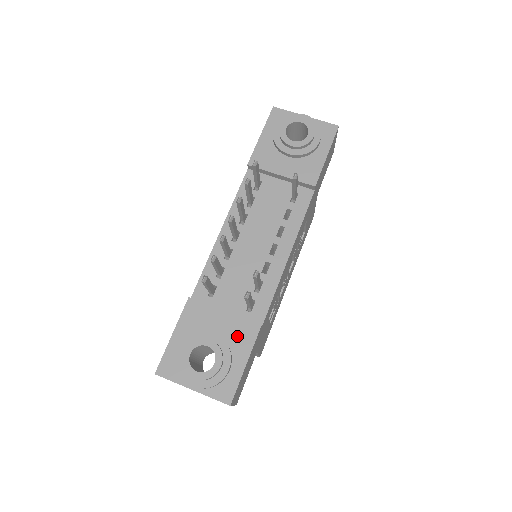
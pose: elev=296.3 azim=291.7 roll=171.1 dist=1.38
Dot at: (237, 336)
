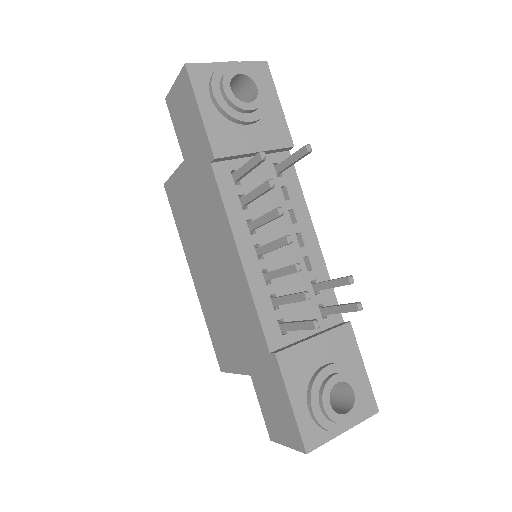
Dot at: (341, 349)
